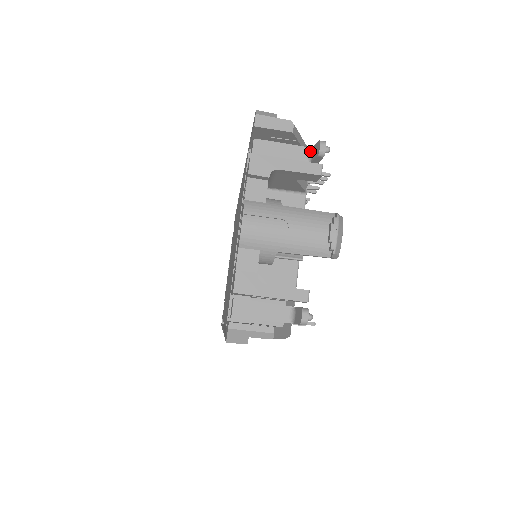
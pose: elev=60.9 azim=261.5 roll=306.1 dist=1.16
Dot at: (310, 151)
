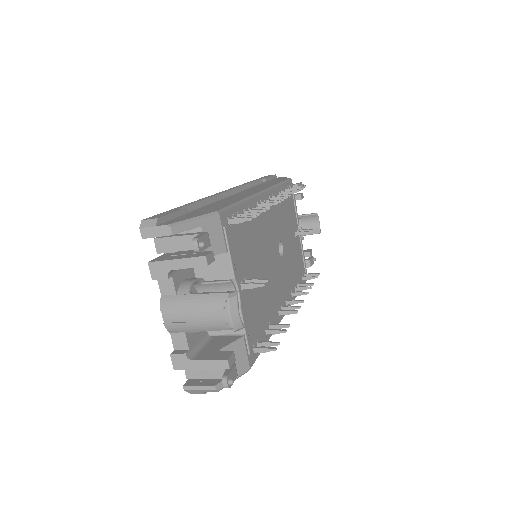
Dot at: occluded
